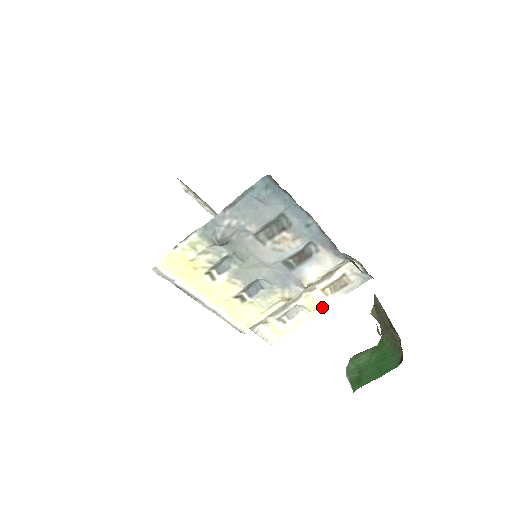
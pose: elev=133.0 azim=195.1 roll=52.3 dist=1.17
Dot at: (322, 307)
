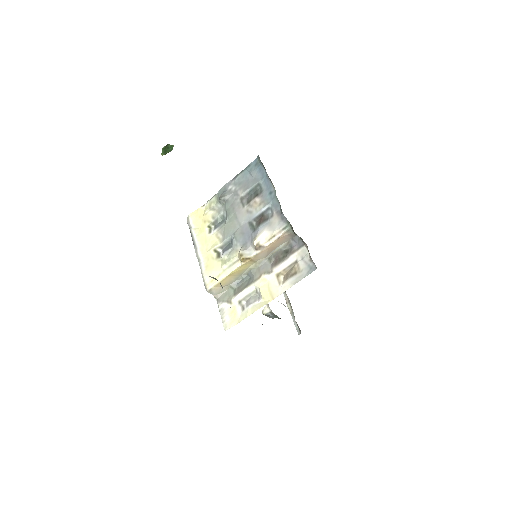
Dot at: (273, 297)
